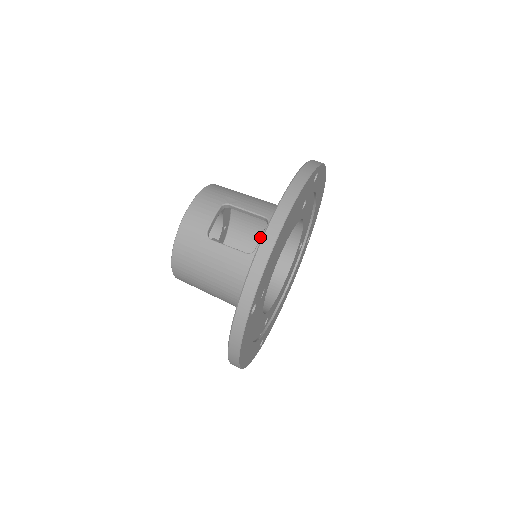
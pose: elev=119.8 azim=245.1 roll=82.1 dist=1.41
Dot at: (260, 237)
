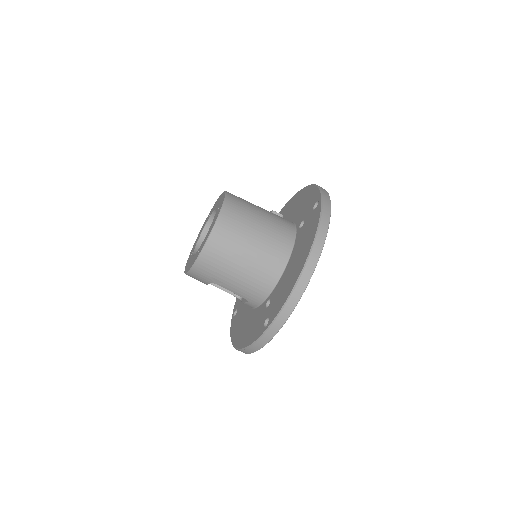
Dot at: occluded
